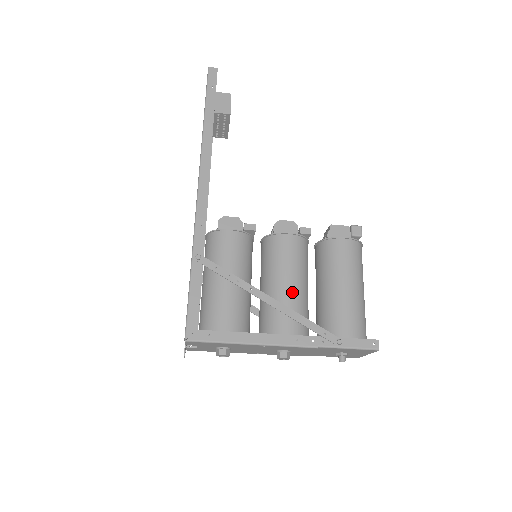
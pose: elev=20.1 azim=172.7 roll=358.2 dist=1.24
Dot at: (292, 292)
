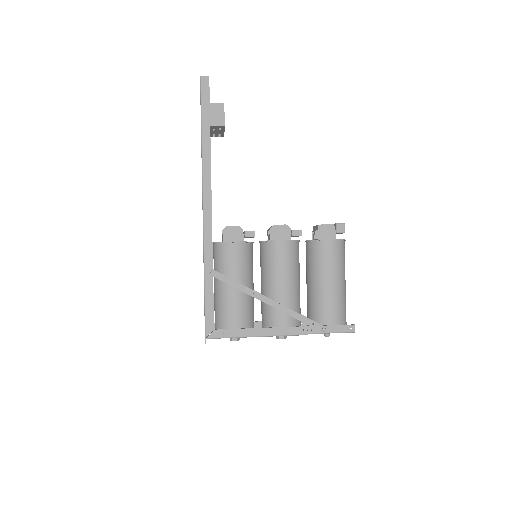
Dot at: (286, 291)
